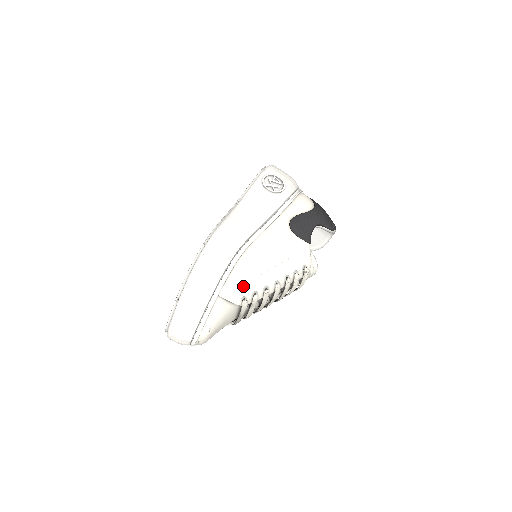
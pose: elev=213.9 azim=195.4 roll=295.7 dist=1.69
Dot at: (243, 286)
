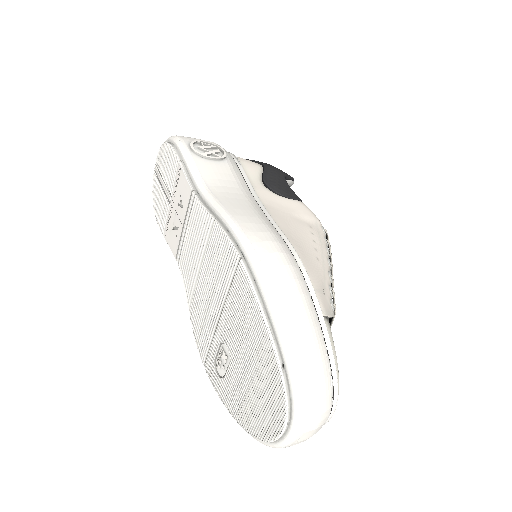
Dot at: (322, 286)
